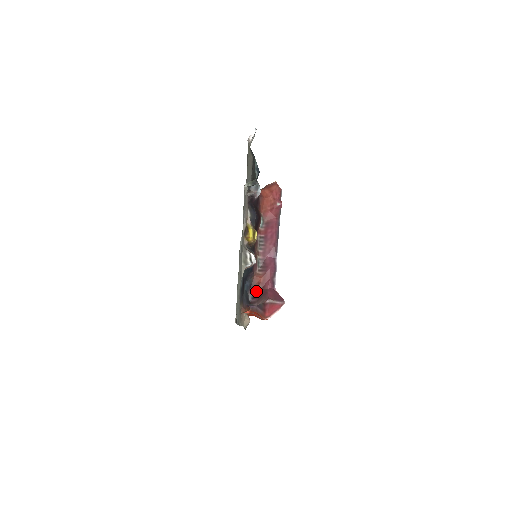
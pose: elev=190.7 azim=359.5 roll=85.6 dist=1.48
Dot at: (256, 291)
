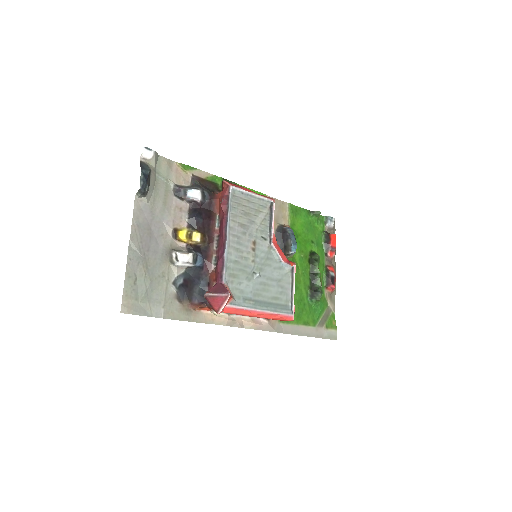
Dot at: occluded
